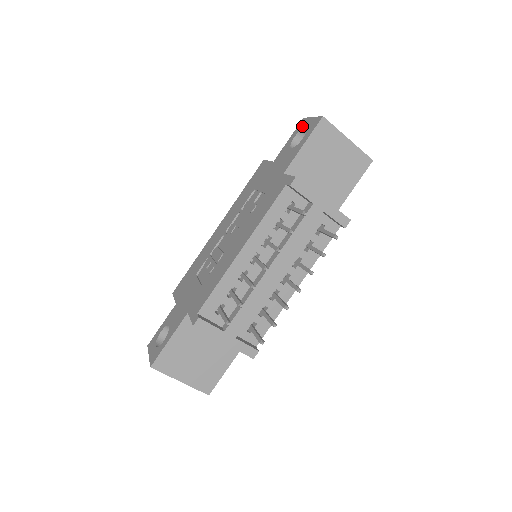
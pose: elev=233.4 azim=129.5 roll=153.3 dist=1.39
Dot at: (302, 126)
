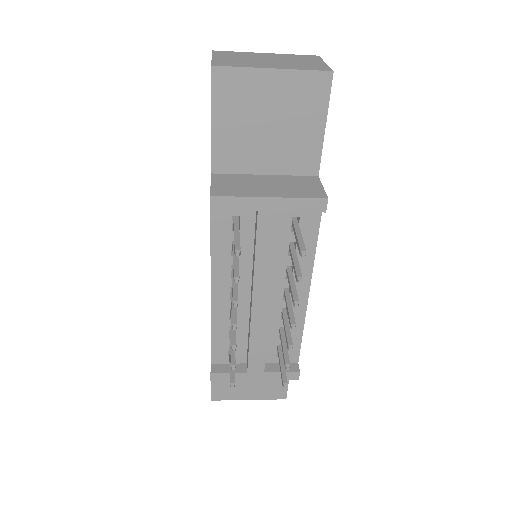
Dot at: occluded
